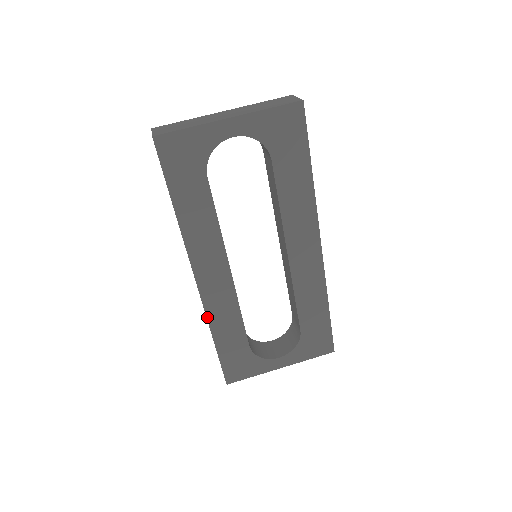
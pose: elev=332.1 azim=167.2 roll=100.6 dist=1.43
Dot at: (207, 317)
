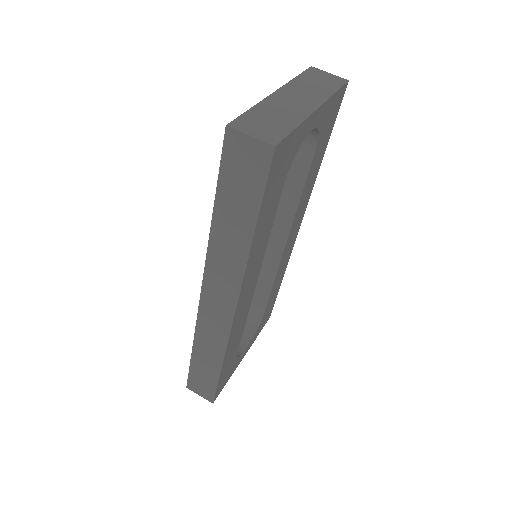
Dot at: (227, 346)
